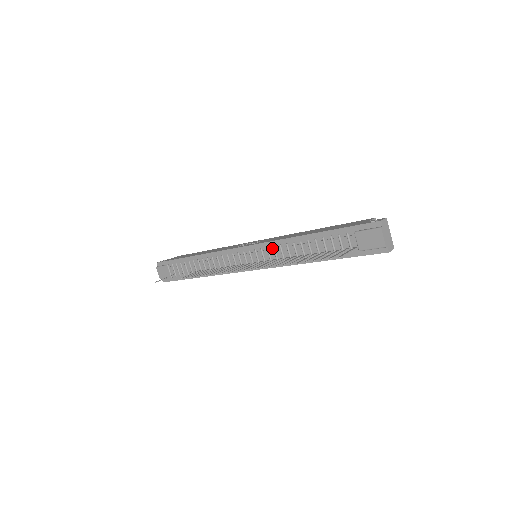
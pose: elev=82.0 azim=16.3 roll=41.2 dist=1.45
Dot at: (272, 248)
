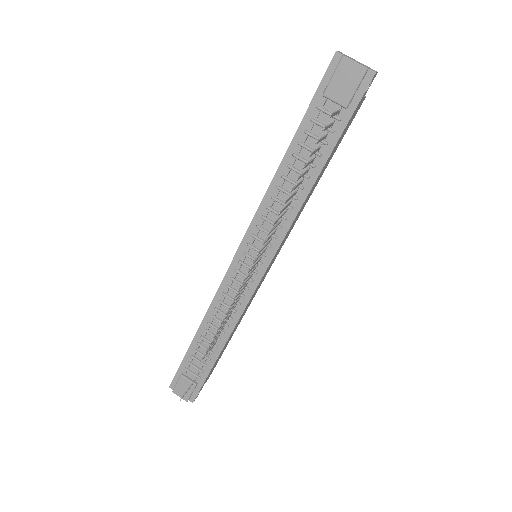
Dot at: (262, 221)
